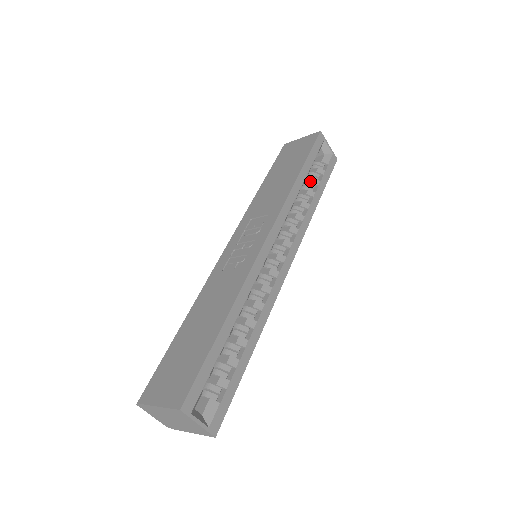
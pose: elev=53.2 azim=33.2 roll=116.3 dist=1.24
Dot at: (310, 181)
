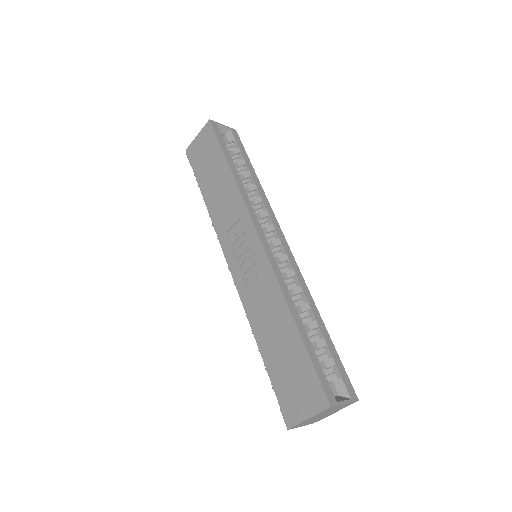
Dot at: (237, 165)
